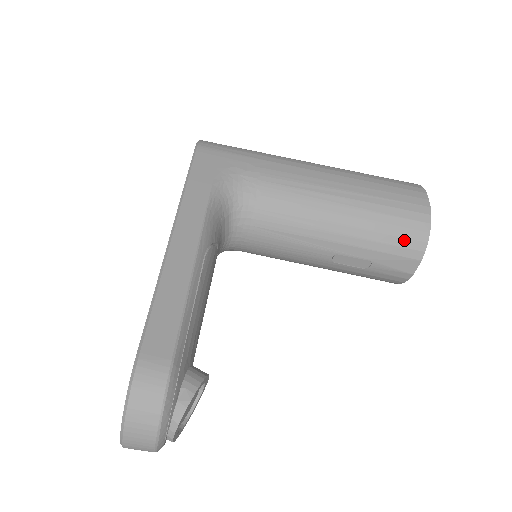
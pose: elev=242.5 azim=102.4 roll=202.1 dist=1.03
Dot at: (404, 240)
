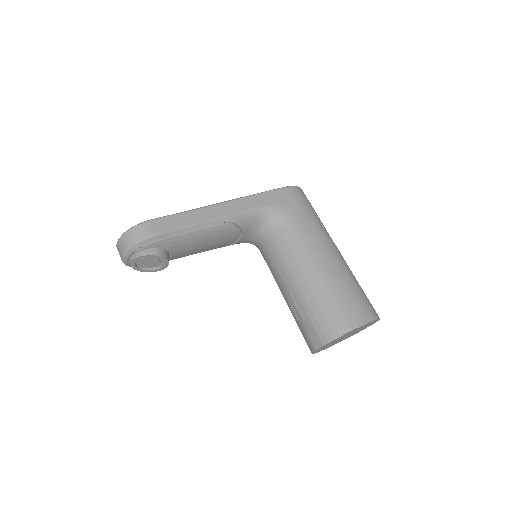
Dot at: (325, 325)
